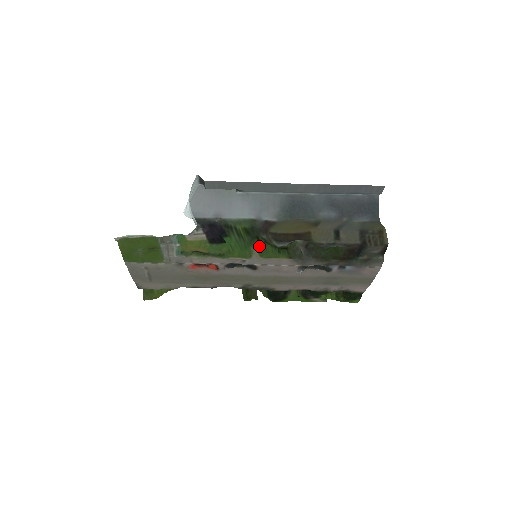
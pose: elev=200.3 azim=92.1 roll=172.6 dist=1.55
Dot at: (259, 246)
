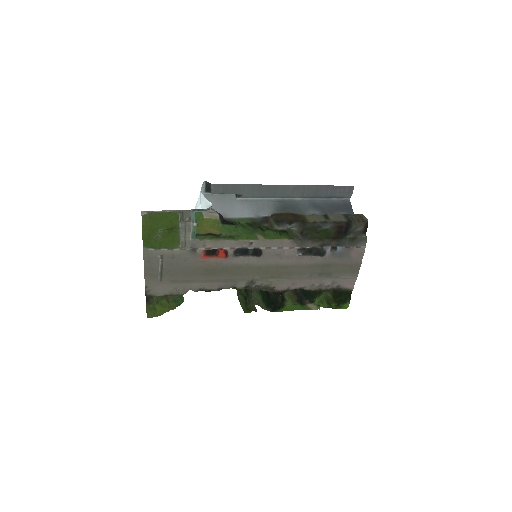
Dot at: (262, 232)
